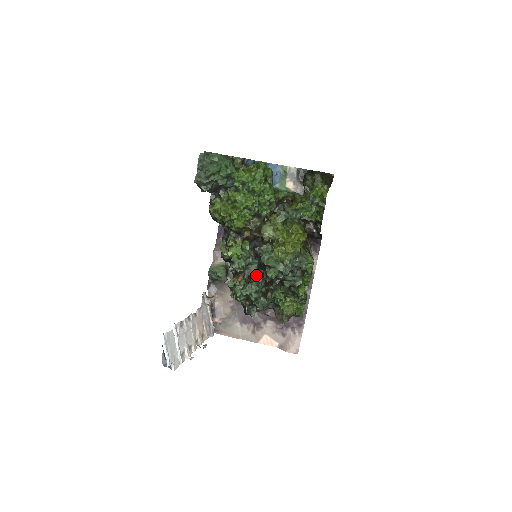
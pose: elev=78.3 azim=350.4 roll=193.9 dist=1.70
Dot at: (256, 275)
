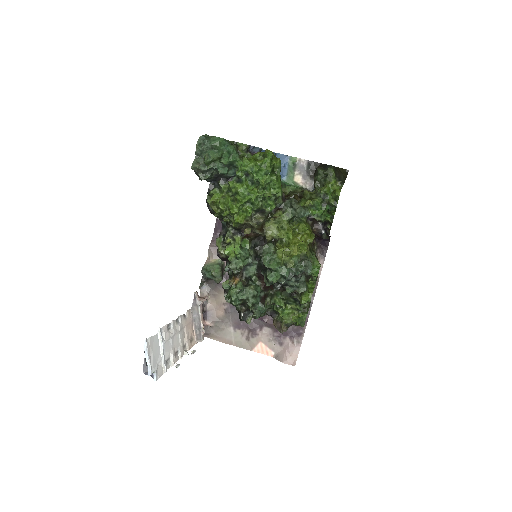
Dot at: (255, 277)
